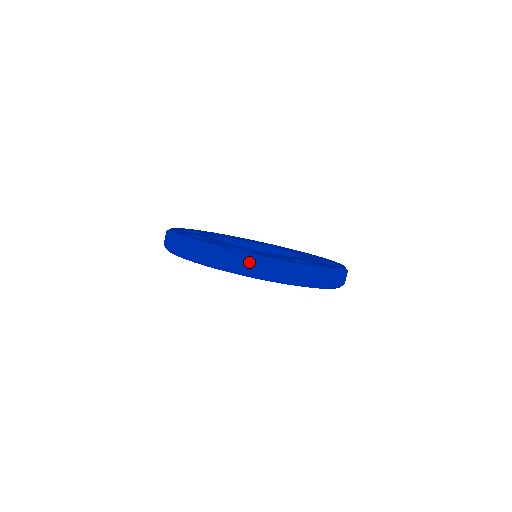
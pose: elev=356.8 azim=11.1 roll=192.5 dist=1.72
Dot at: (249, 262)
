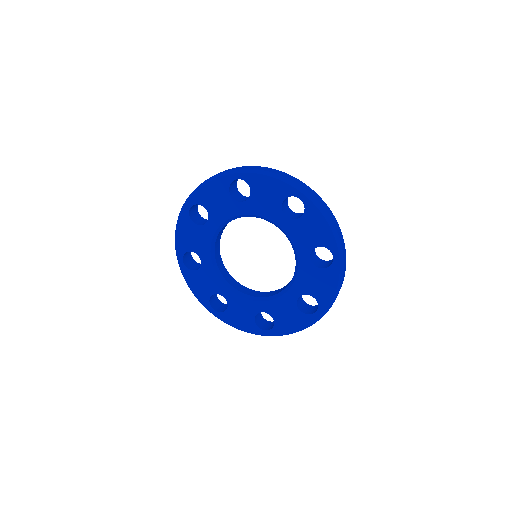
Dot at: (318, 197)
